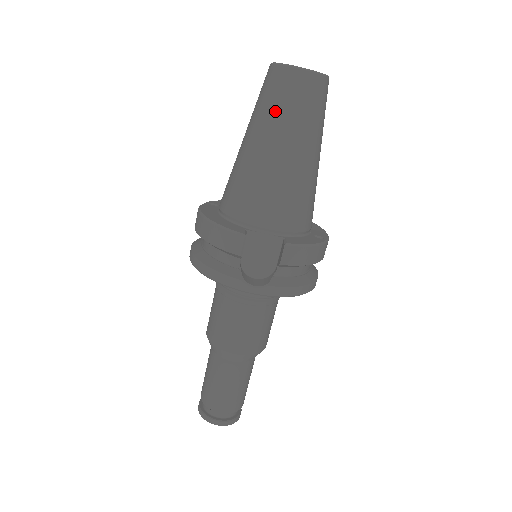
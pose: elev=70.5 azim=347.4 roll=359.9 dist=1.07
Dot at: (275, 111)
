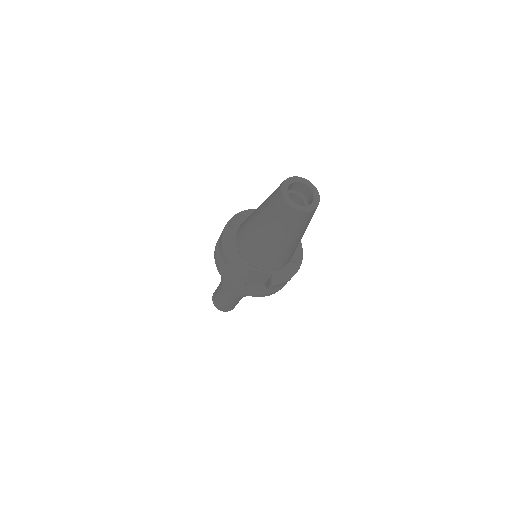
Dot at: (278, 224)
